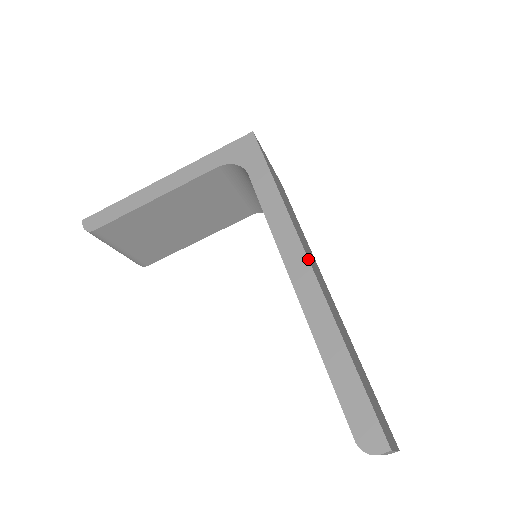
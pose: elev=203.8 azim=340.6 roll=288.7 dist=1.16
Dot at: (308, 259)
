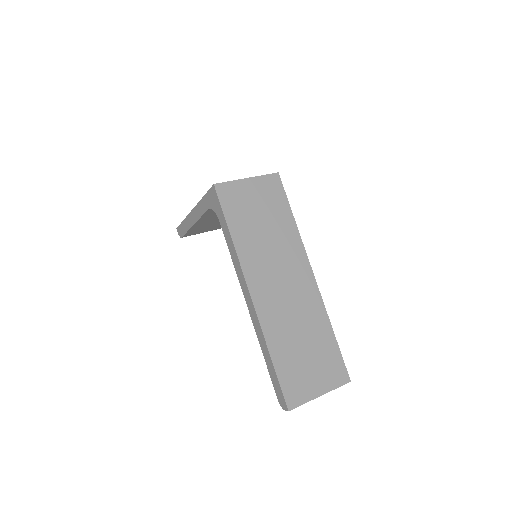
Dot at: (250, 295)
